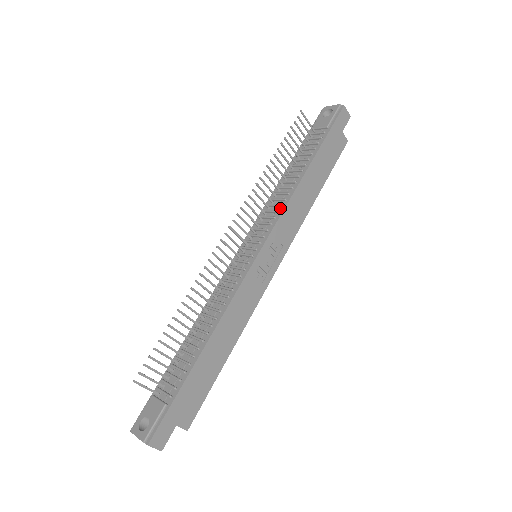
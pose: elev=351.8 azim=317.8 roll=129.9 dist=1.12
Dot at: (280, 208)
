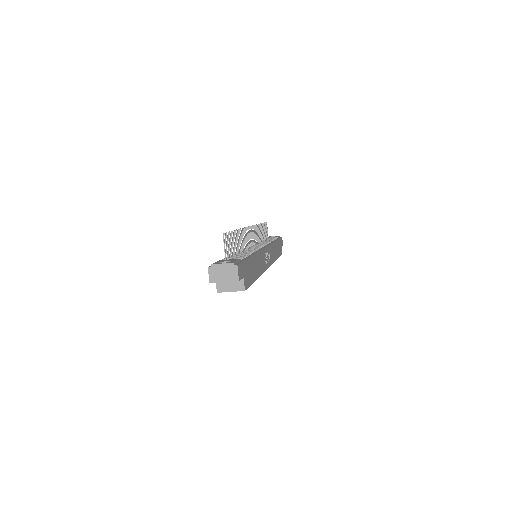
Dot at: (268, 243)
